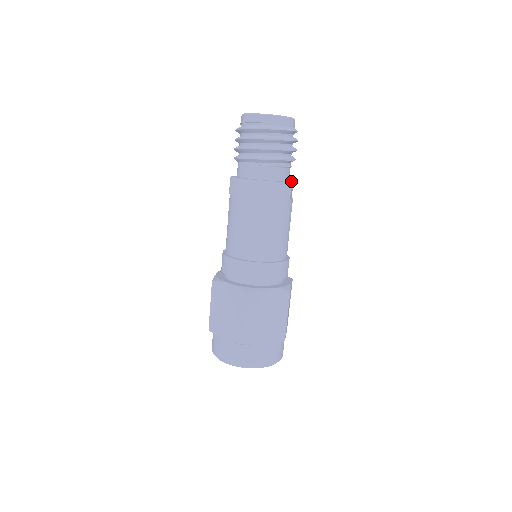
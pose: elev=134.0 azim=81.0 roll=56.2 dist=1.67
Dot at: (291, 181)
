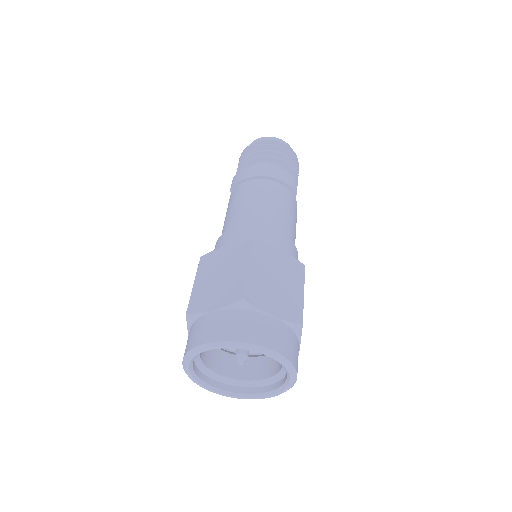
Dot at: occluded
